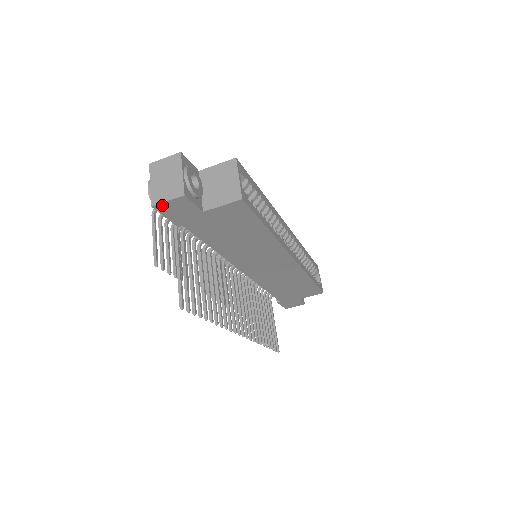
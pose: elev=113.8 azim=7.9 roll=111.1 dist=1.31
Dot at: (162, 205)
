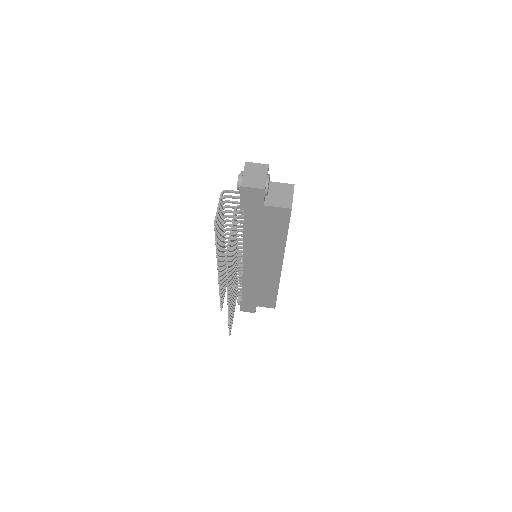
Dot at: (247, 189)
